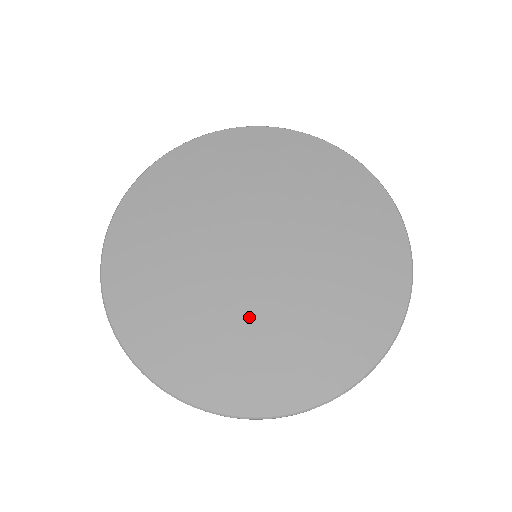
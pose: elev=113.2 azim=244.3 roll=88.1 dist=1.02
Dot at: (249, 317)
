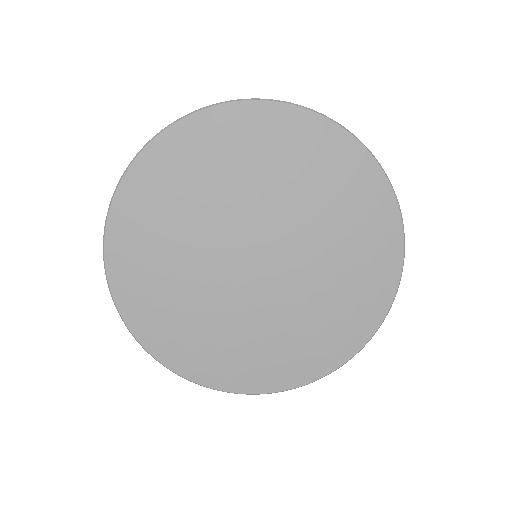
Dot at: (251, 321)
